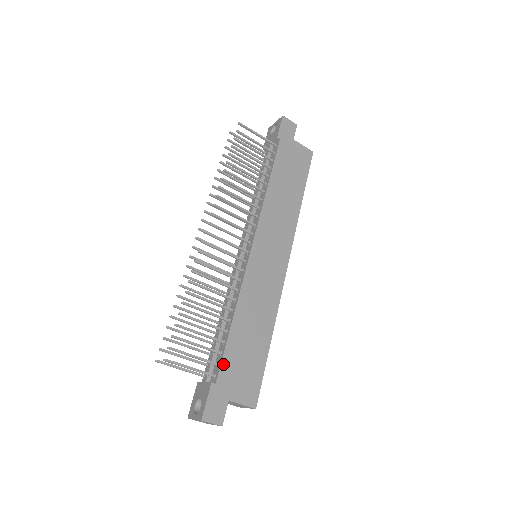
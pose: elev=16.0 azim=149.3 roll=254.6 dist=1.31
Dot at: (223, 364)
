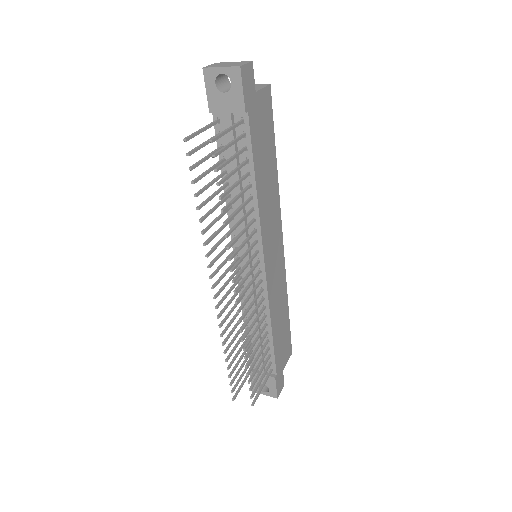
Dot at: (276, 361)
